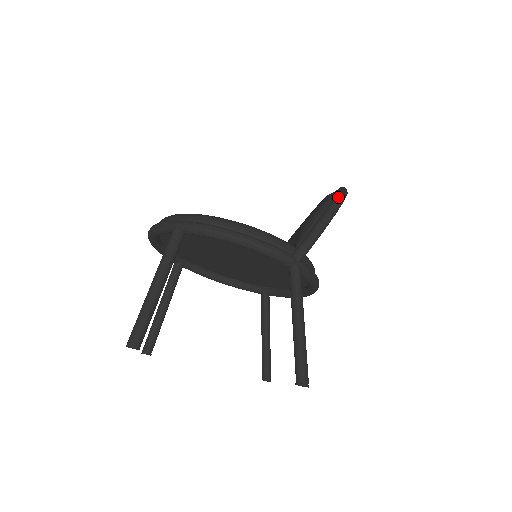
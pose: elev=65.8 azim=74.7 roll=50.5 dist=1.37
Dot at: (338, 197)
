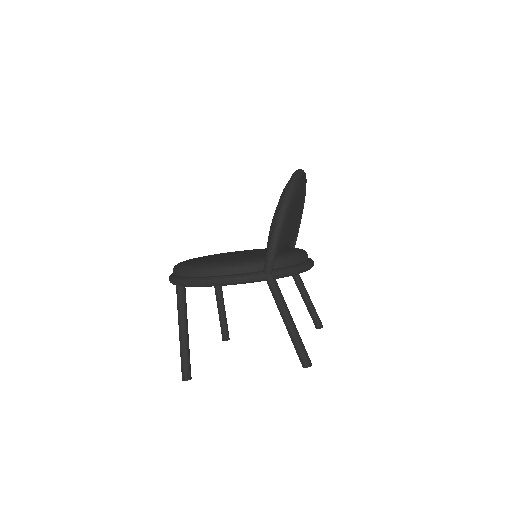
Dot at: (282, 202)
